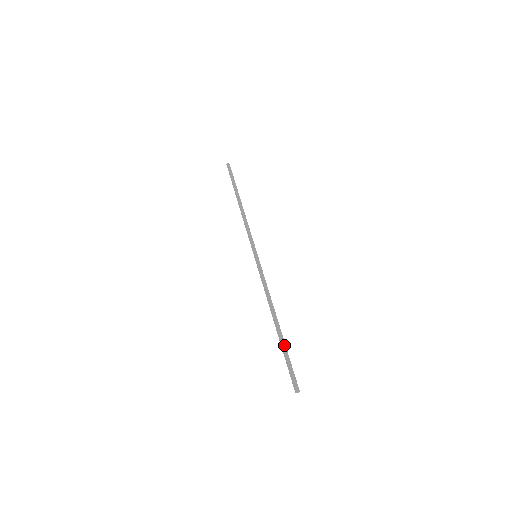
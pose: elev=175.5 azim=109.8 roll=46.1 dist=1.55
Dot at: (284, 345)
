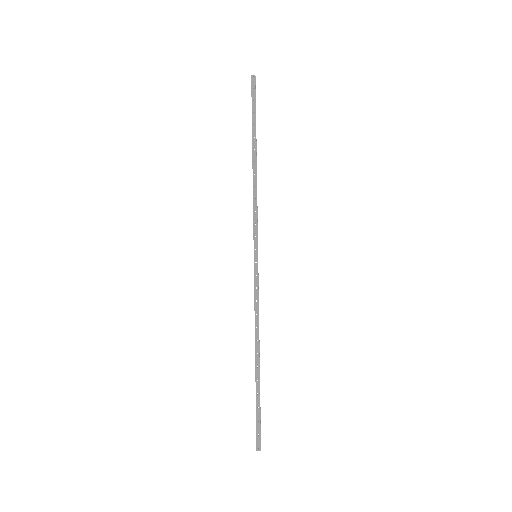
Dot at: (258, 392)
